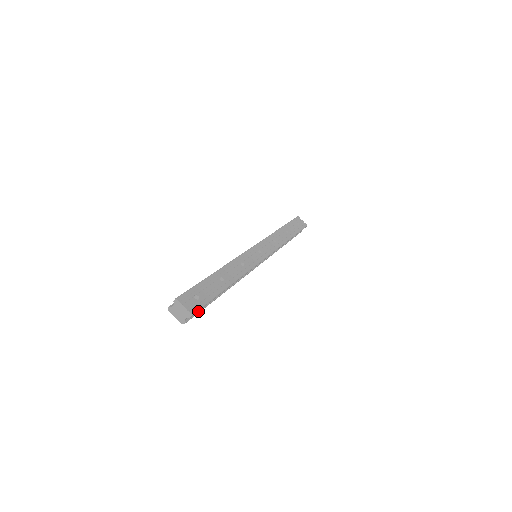
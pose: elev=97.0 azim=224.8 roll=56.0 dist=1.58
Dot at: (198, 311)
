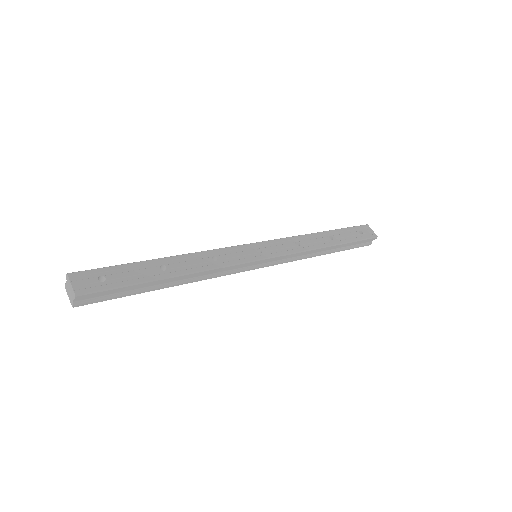
Dot at: (106, 297)
